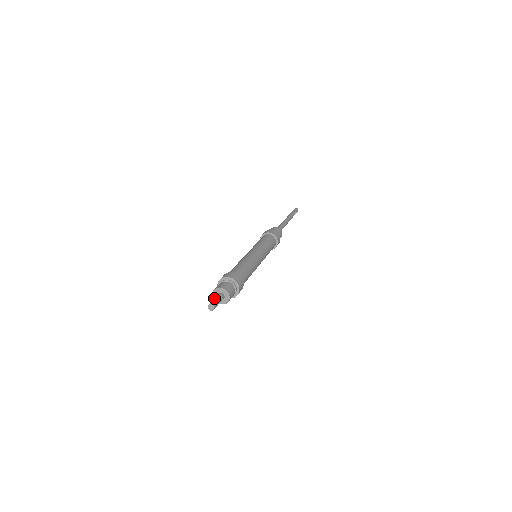
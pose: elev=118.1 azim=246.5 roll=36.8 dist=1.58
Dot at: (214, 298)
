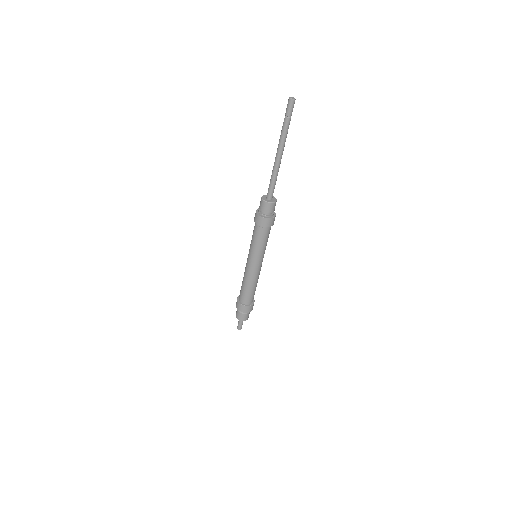
Dot at: (239, 323)
